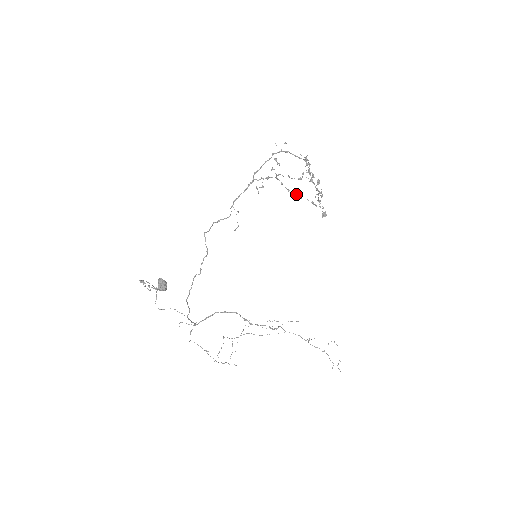
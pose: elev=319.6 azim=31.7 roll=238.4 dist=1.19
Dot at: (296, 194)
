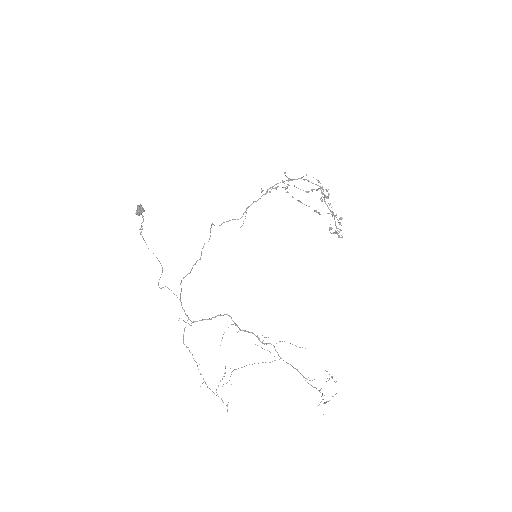
Dot at: (300, 201)
